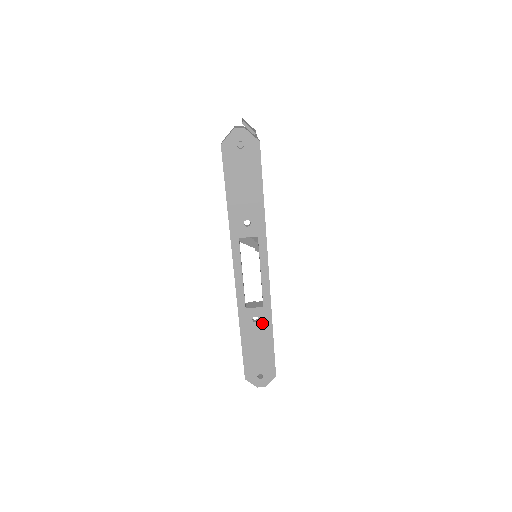
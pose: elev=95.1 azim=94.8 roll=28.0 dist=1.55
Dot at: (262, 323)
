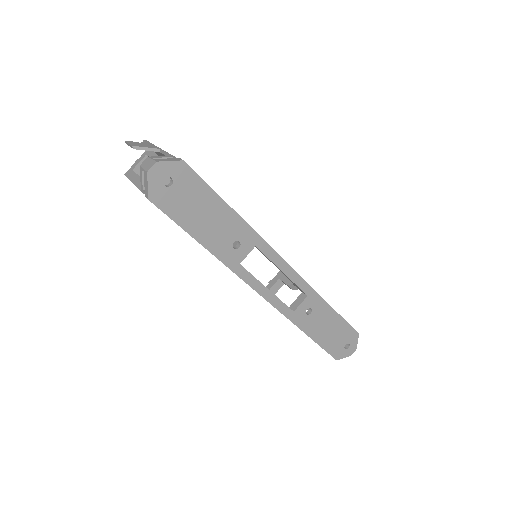
Dot at: (316, 309)
